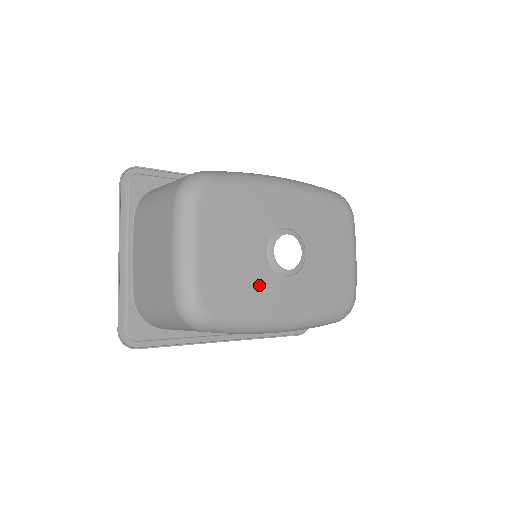
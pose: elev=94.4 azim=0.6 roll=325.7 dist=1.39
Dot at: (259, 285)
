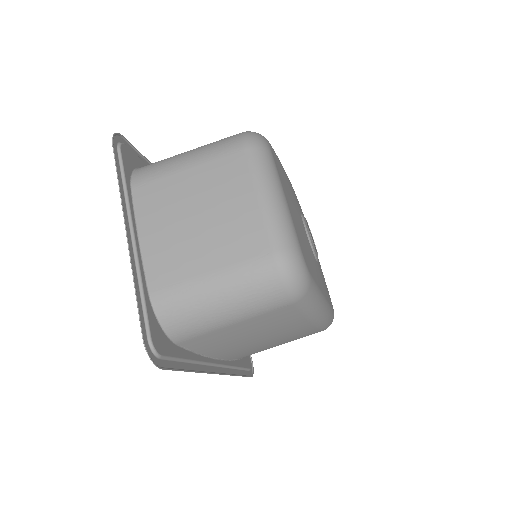
Dot at: (313, 260)
